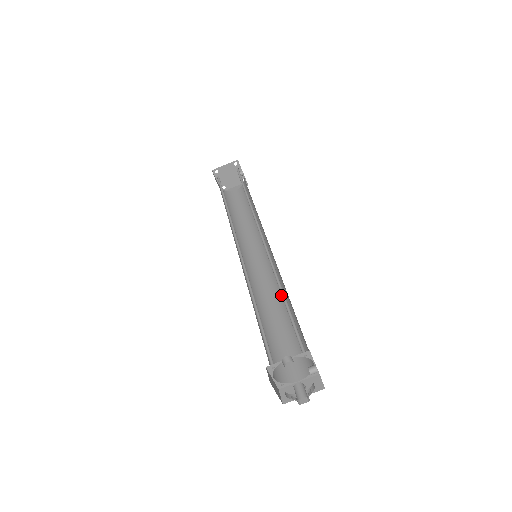
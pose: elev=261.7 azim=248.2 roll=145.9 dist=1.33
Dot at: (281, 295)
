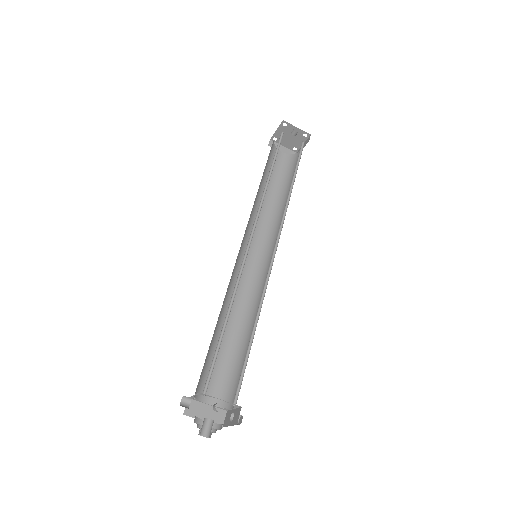
Dot at: (259, 305)
